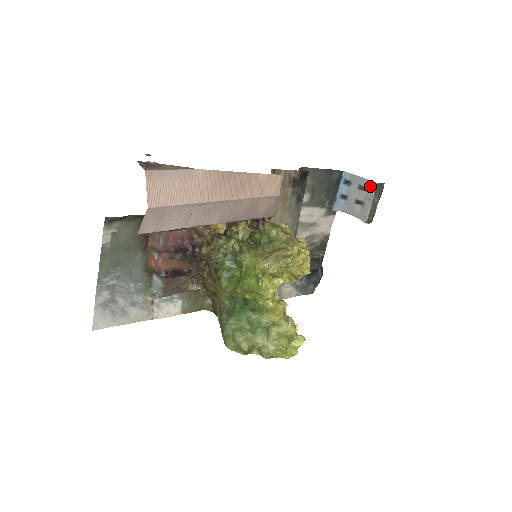
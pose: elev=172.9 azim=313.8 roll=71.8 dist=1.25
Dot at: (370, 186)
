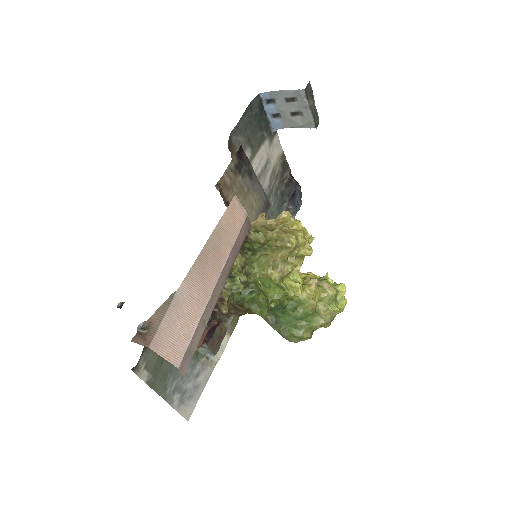
Dot at: (298, 95)
